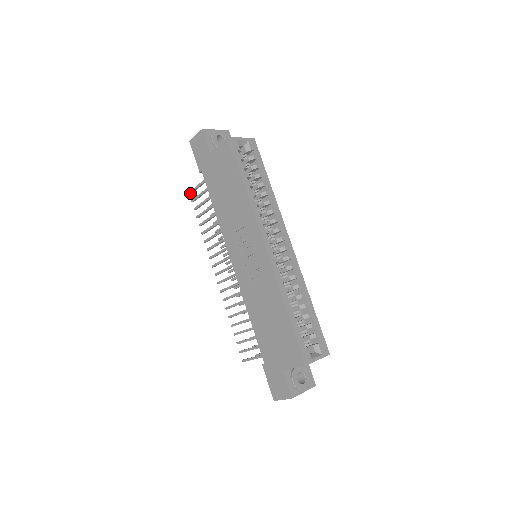
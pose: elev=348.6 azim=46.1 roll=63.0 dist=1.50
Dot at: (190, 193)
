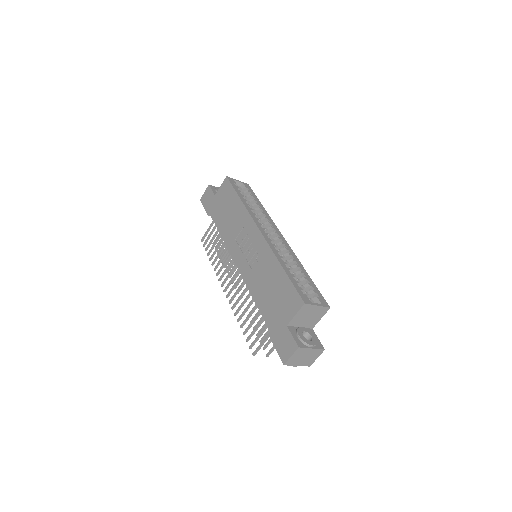
Dot at: (202, 240)
